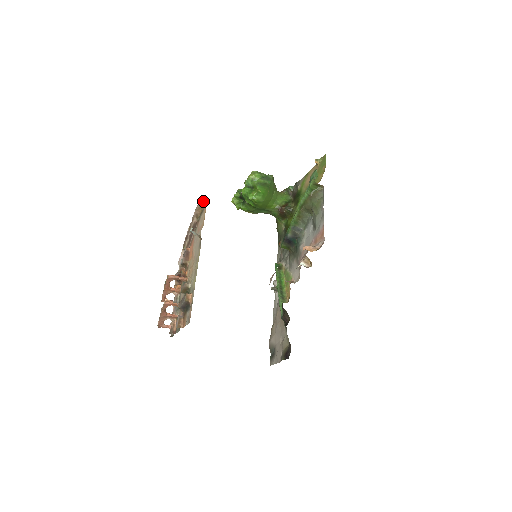
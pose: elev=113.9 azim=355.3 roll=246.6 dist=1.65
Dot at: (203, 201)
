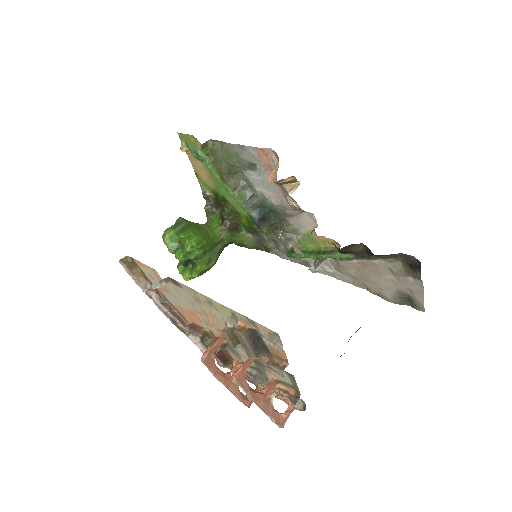
Dot at: (129, 265)
